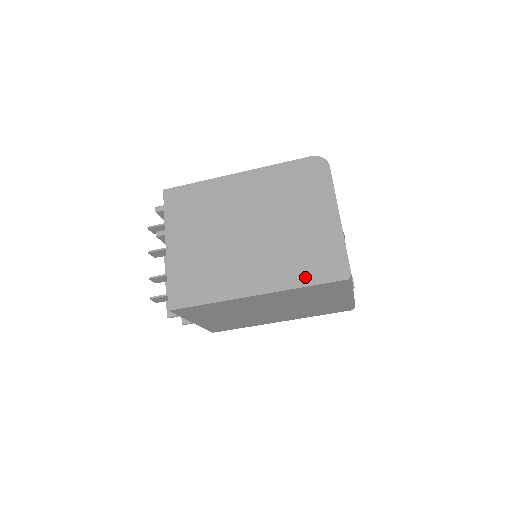
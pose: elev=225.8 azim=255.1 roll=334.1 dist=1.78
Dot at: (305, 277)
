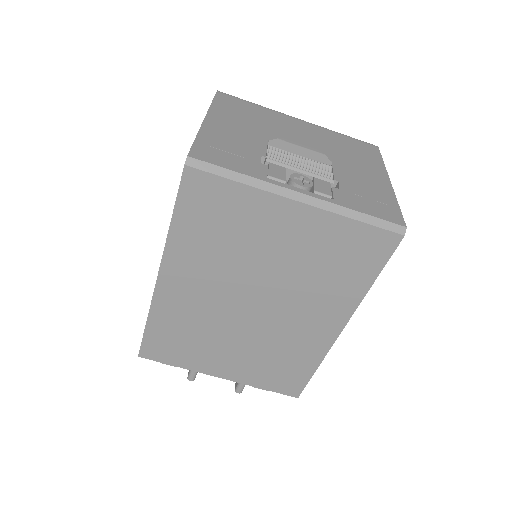
Dot at: occluded
